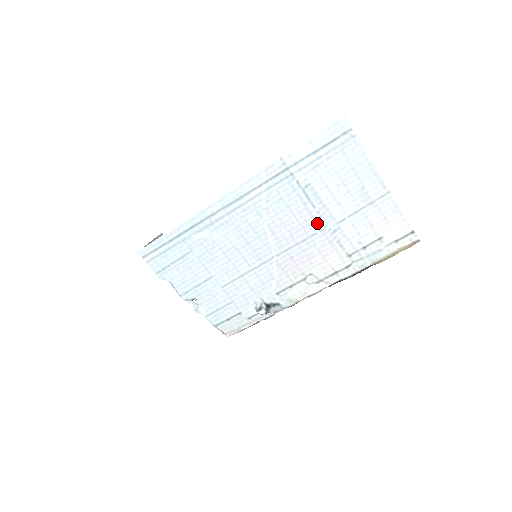
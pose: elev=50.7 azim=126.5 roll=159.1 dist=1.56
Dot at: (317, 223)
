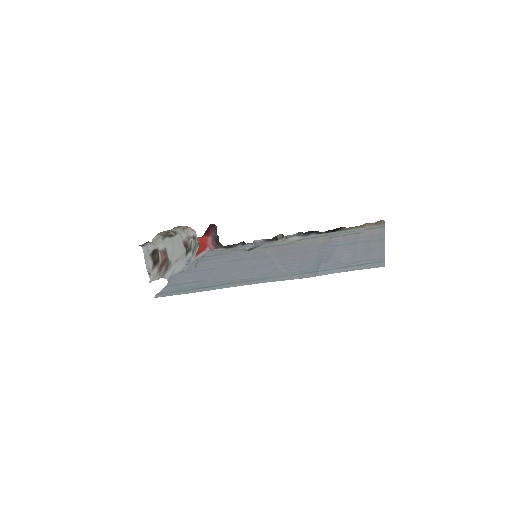
Dot at: (319, 252)
